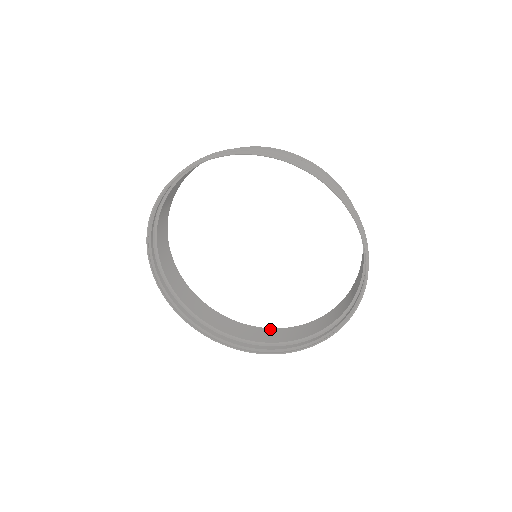
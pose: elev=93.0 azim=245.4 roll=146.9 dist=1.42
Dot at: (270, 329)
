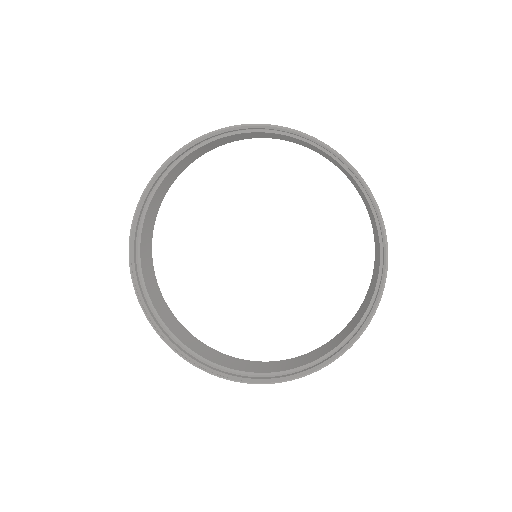
Dot at: occluded
